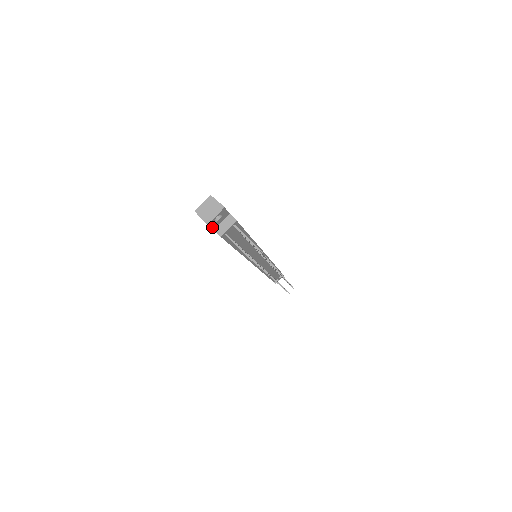
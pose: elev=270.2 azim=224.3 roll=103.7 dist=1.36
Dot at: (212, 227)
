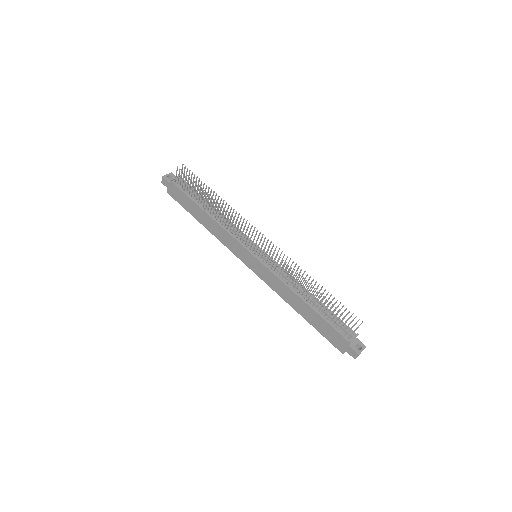
Dot at: (168, 181)
